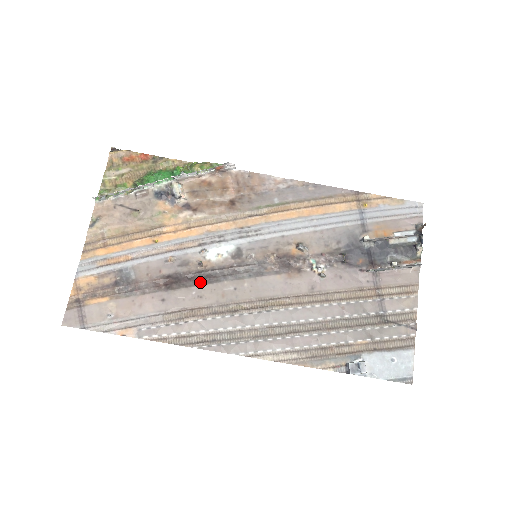
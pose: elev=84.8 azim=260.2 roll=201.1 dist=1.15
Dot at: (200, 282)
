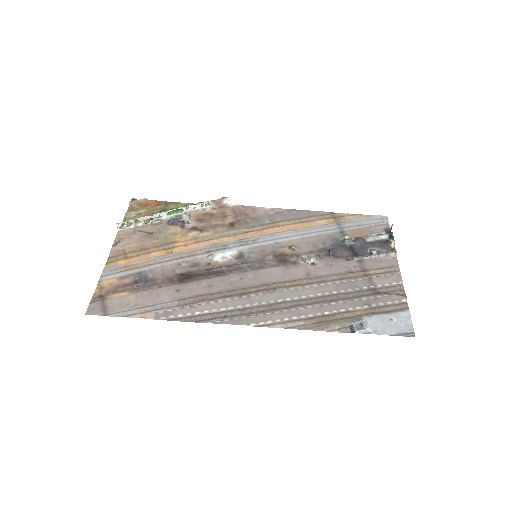
Dot at: (210, 276)
